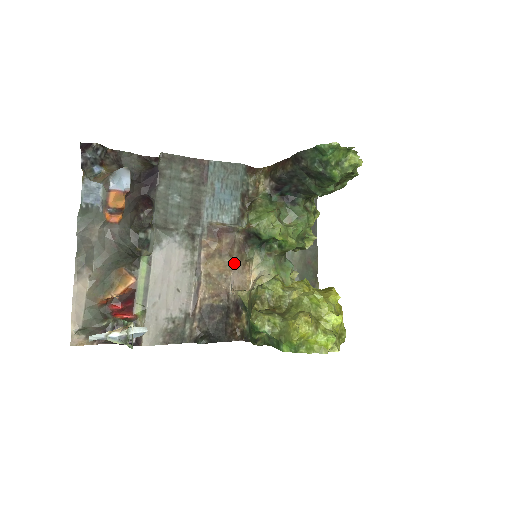
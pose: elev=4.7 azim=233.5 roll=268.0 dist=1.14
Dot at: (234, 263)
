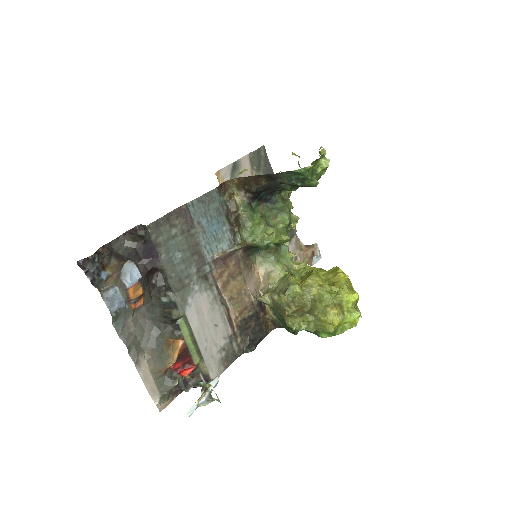
Dot at: (245, 276)
